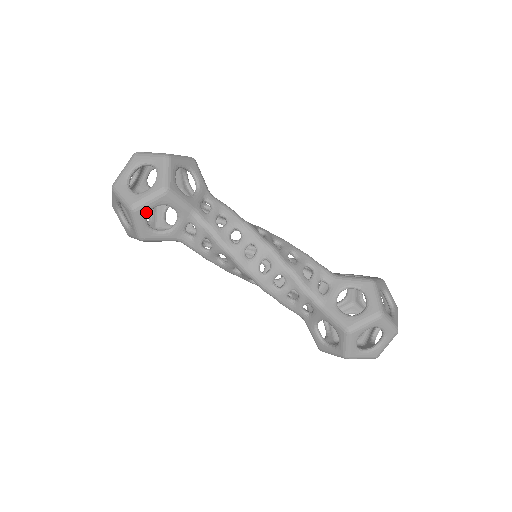
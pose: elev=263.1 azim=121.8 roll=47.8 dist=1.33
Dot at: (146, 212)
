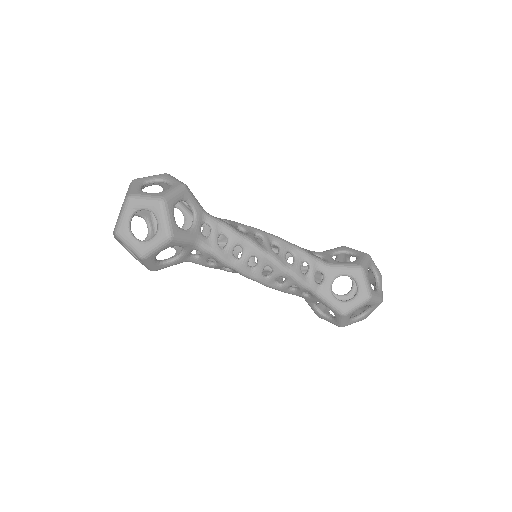
Dot at: occluded
